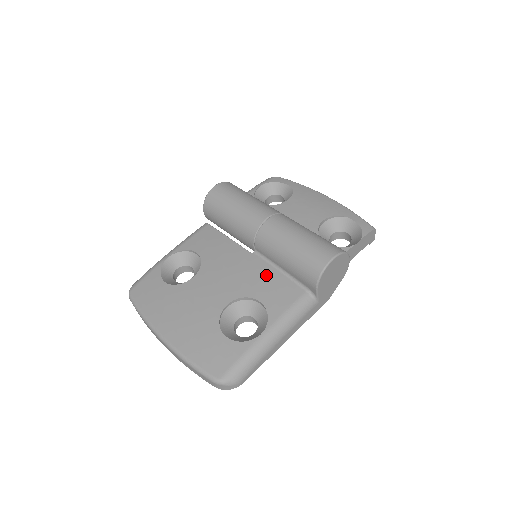
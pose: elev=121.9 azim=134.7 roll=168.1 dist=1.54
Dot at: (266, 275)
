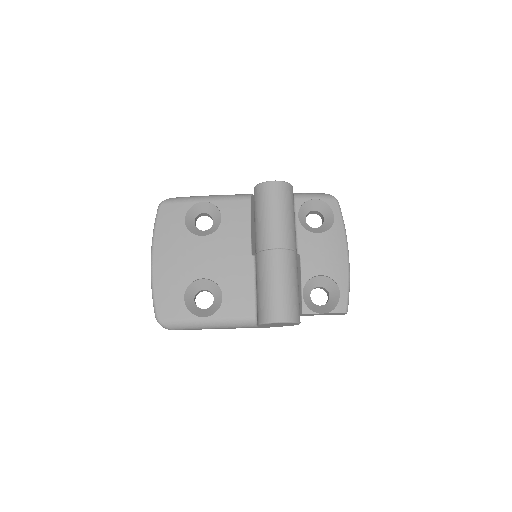
Dot at: (244, 281)
